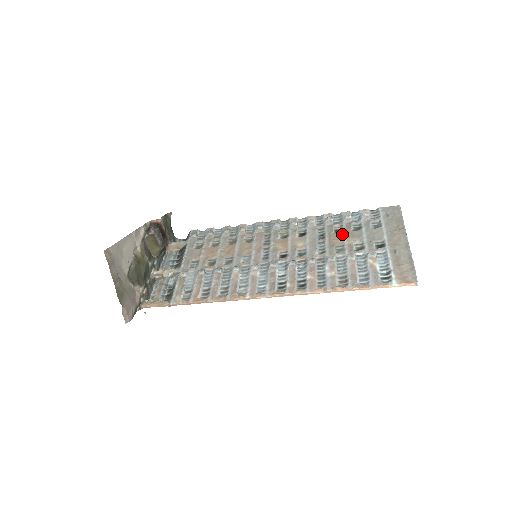
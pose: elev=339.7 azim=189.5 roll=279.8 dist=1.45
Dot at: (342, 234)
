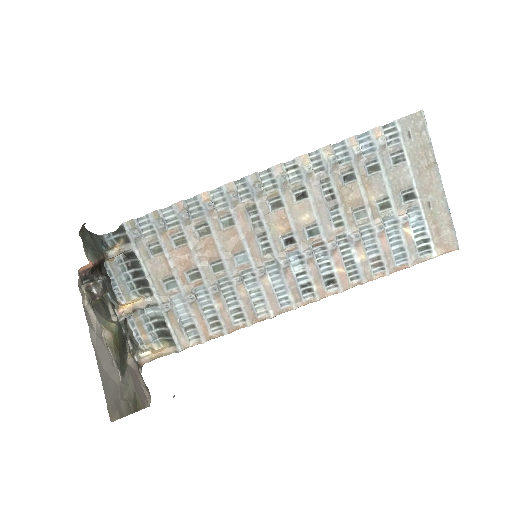
Dot at: (357, 187)
